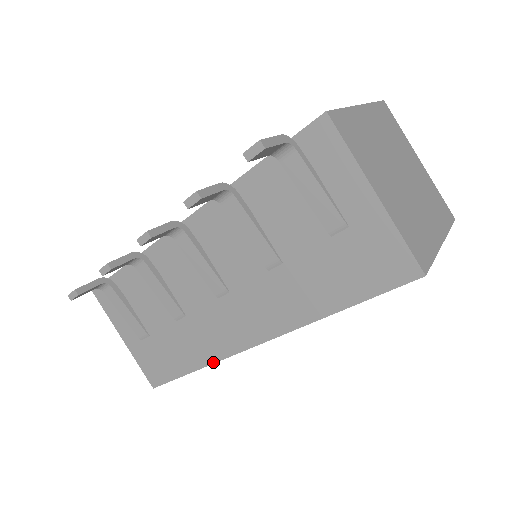
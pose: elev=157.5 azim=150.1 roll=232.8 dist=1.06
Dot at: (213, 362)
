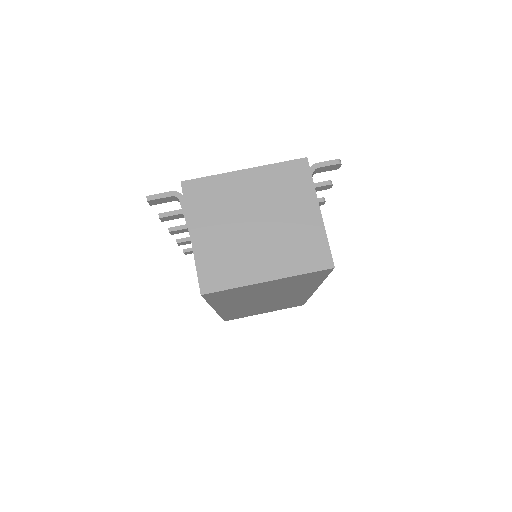
Dot at: (219, 315)
